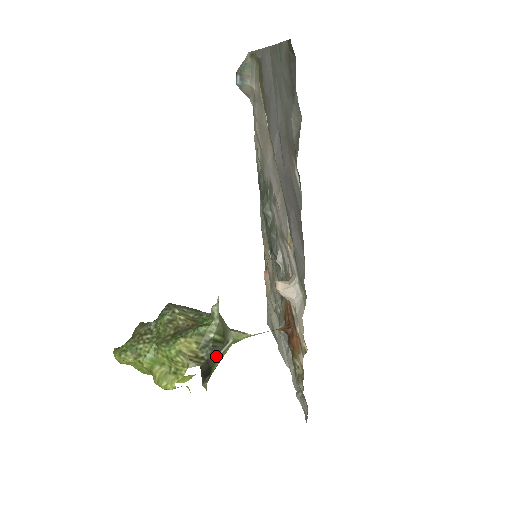
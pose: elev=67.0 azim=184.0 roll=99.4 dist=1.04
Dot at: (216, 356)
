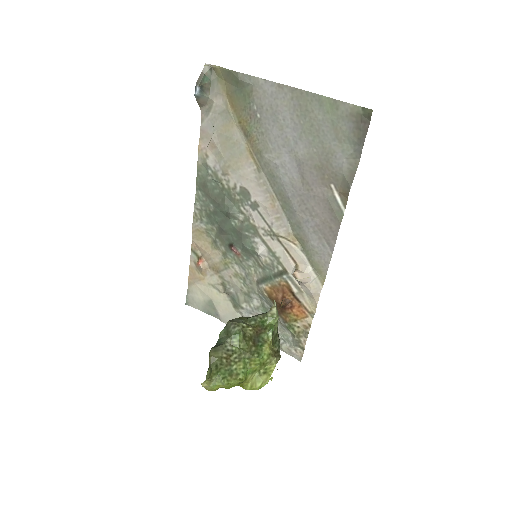
Dot at: occluded
